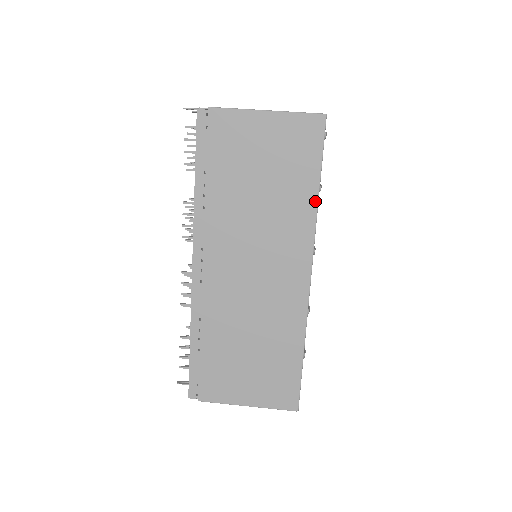
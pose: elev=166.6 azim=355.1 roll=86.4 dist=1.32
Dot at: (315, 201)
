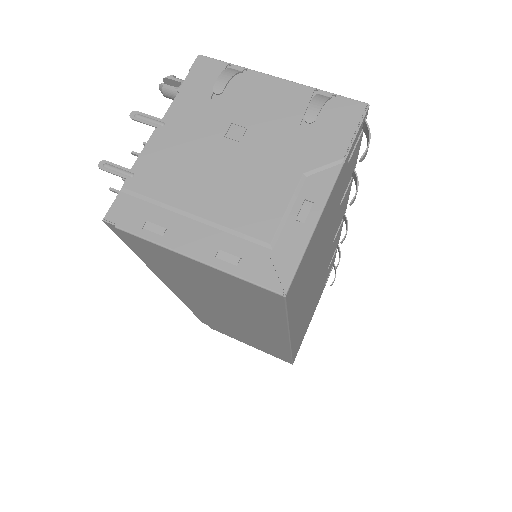
Dot at: (284, 325)
